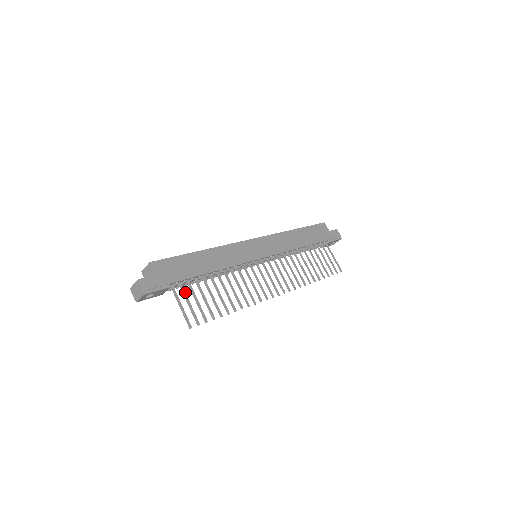
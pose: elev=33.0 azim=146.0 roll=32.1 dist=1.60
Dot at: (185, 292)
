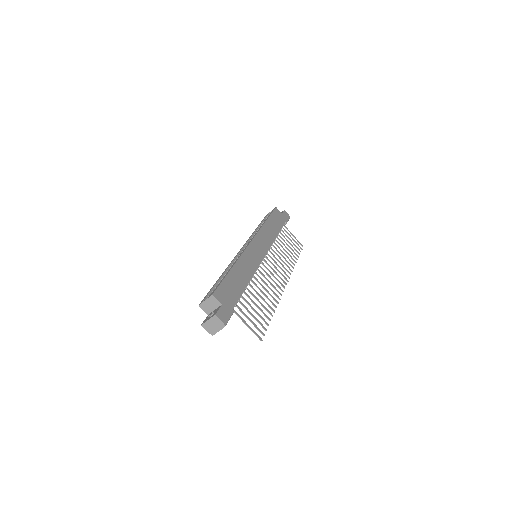
Dot at: (242, 311)
